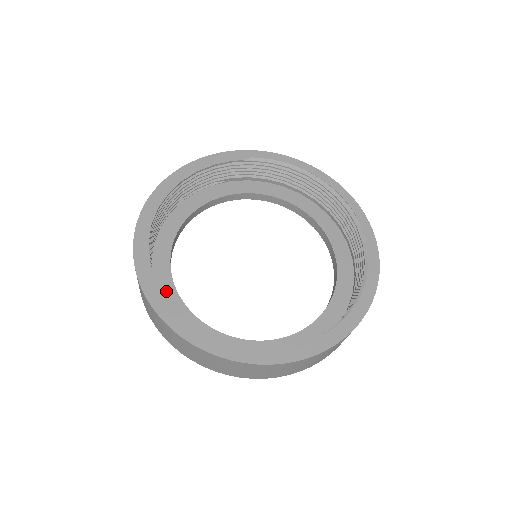
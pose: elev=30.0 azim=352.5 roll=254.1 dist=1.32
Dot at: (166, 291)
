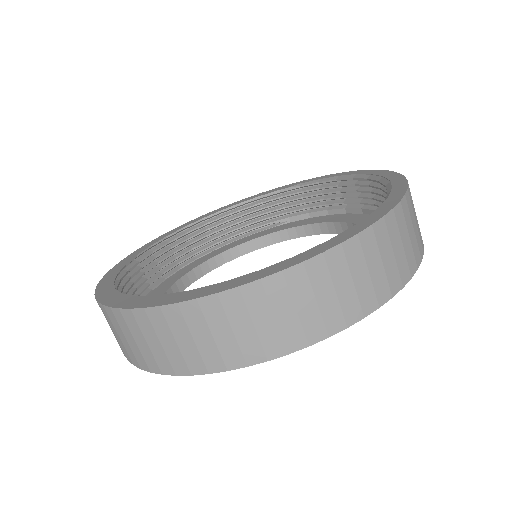
Dot at: occluded
